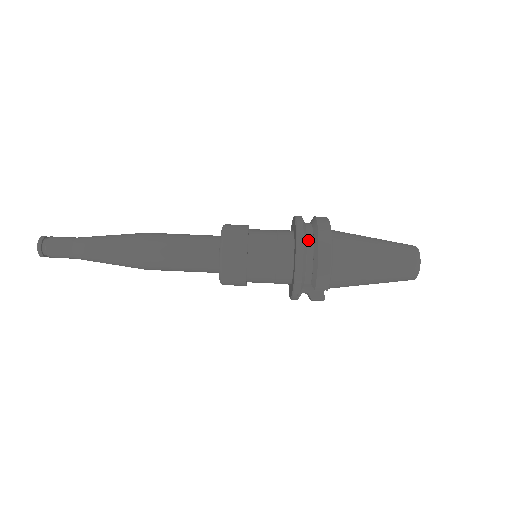
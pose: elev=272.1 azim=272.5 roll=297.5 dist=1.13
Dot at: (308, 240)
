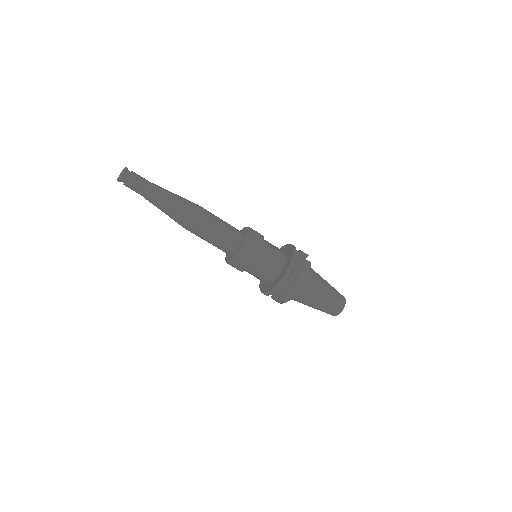
Dot at: (285, 285)
